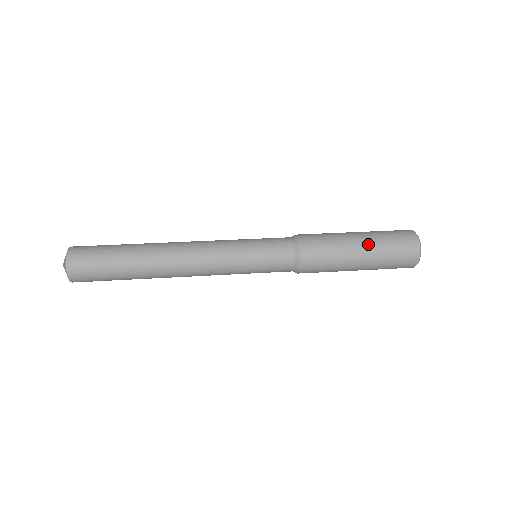
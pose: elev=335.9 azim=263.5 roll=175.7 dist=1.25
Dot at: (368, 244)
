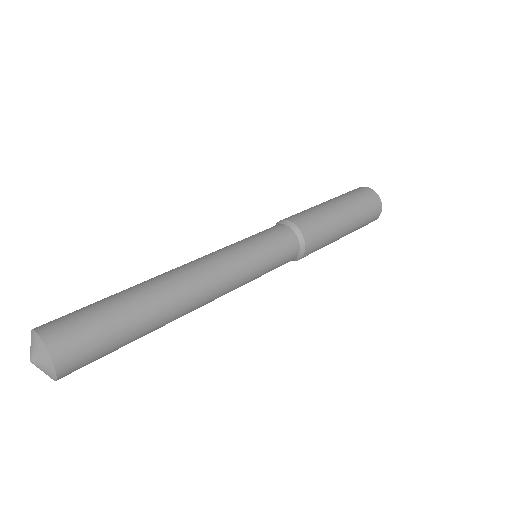
Dot at: (334, 200)
